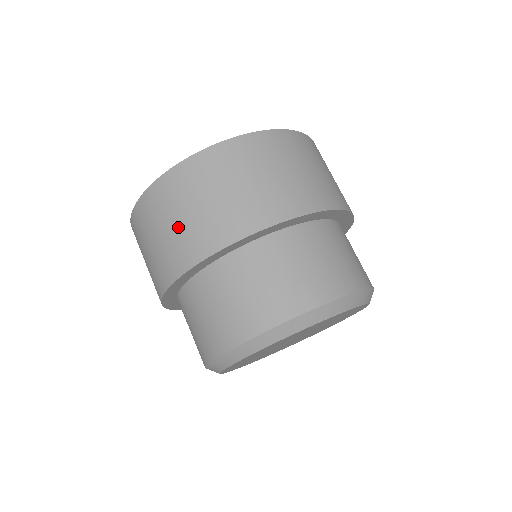
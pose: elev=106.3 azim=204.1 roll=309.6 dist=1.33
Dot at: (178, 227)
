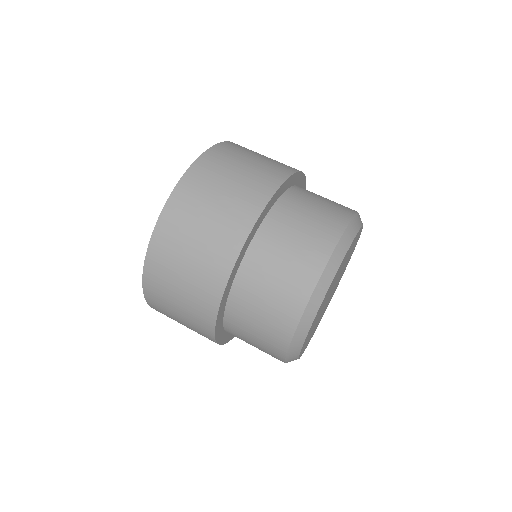
Dot at: (189, 275)
